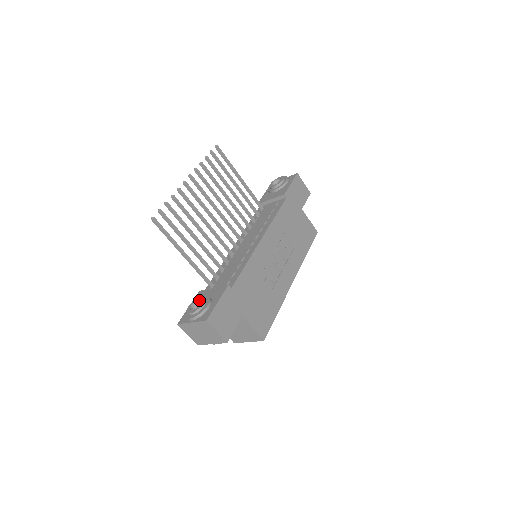
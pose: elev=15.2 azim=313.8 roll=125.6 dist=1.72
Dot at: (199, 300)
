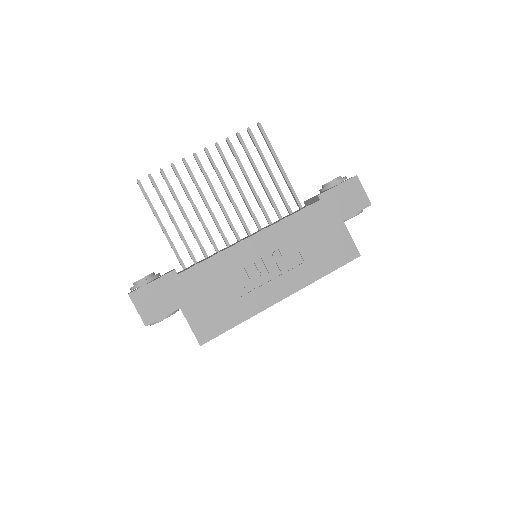
Dot at: occluded
